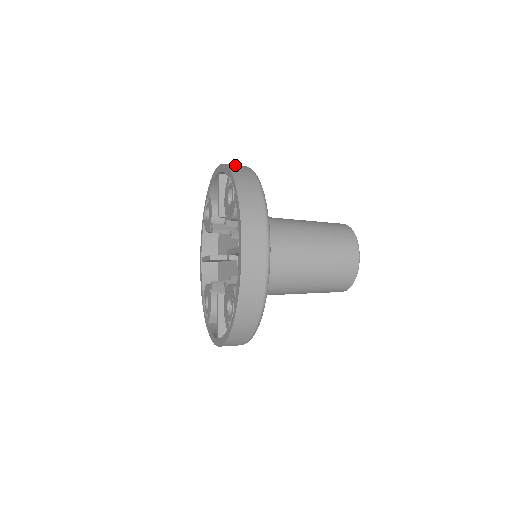
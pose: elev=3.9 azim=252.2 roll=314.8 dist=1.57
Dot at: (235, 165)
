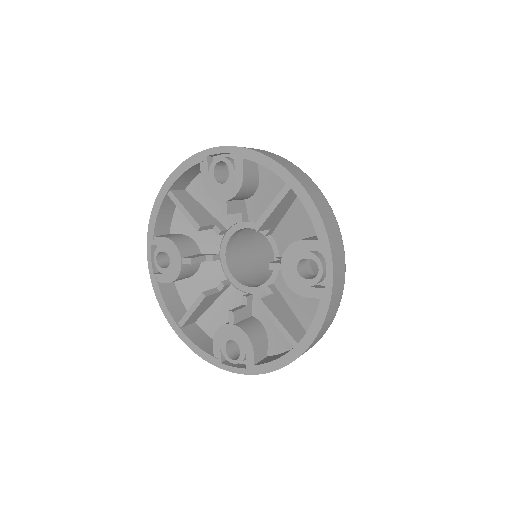
Dot at: (327, 214)
